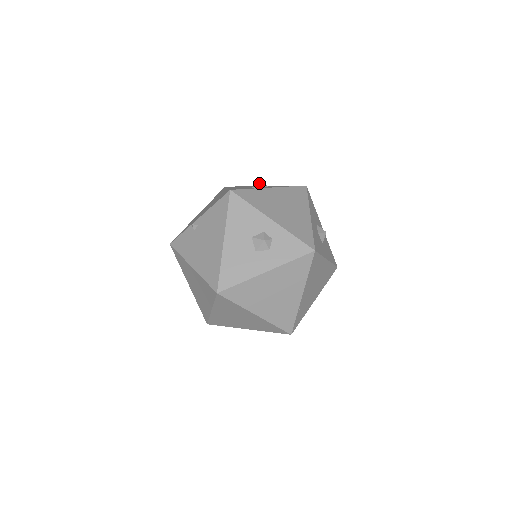
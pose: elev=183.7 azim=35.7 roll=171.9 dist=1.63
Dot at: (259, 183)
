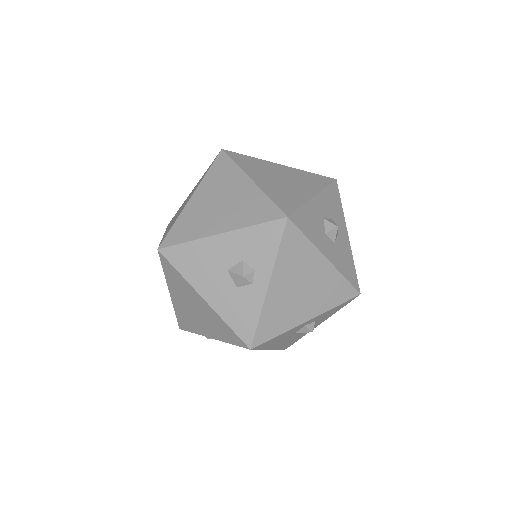
Dot at: (242, 280)
